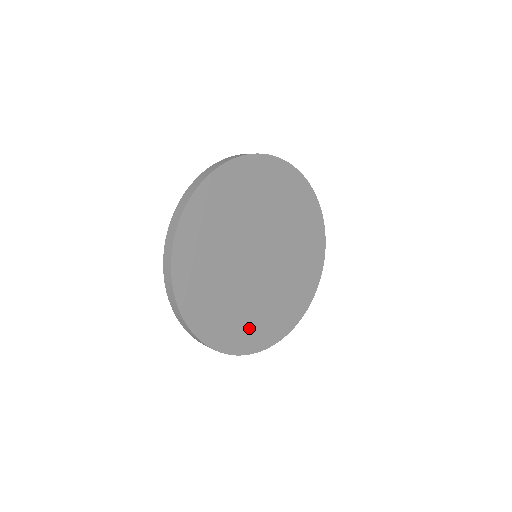
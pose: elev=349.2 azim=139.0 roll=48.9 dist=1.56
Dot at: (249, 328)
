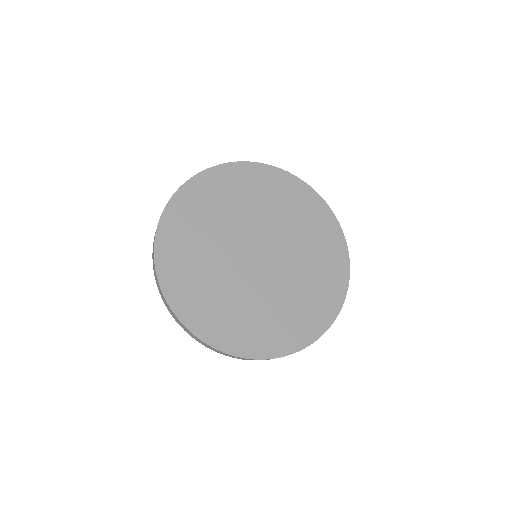
Dot at: (292, 321)
